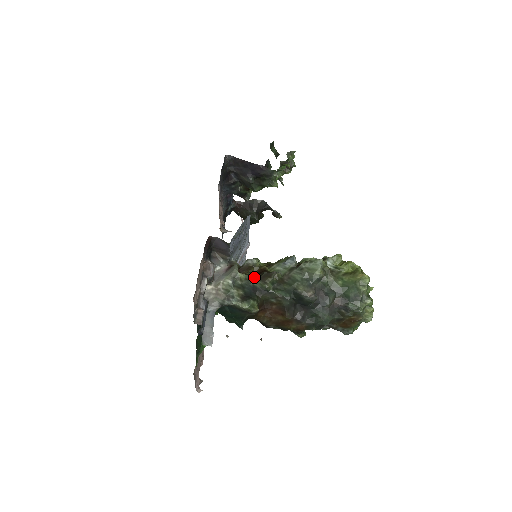
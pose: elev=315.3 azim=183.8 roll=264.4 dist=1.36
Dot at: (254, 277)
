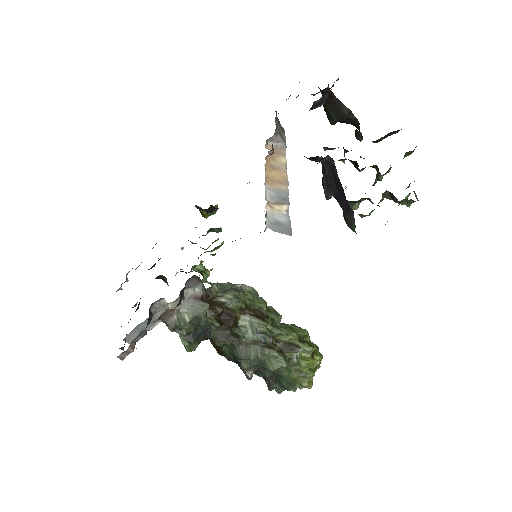
Dot at: (215, 330)
